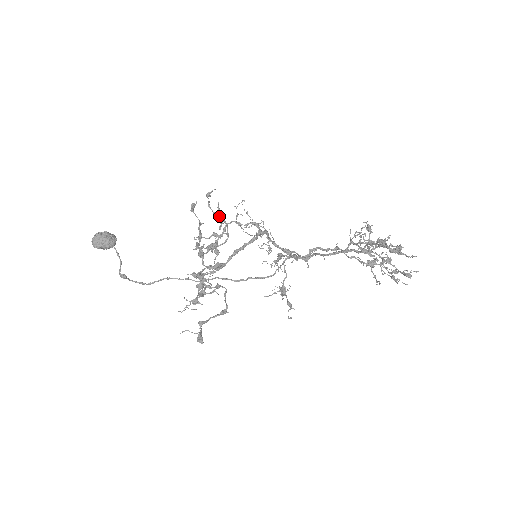
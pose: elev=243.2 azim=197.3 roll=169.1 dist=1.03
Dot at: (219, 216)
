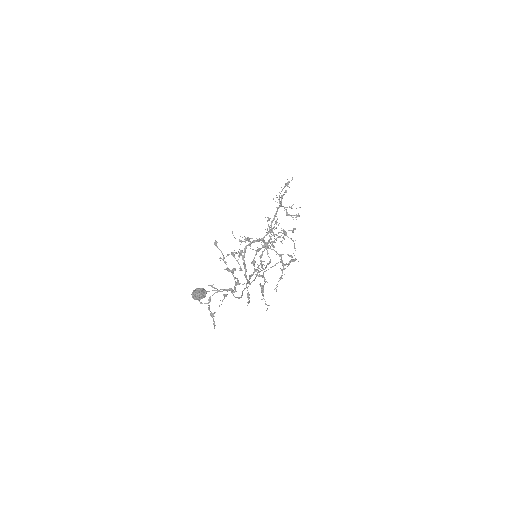
Dot at: (214, 293)
